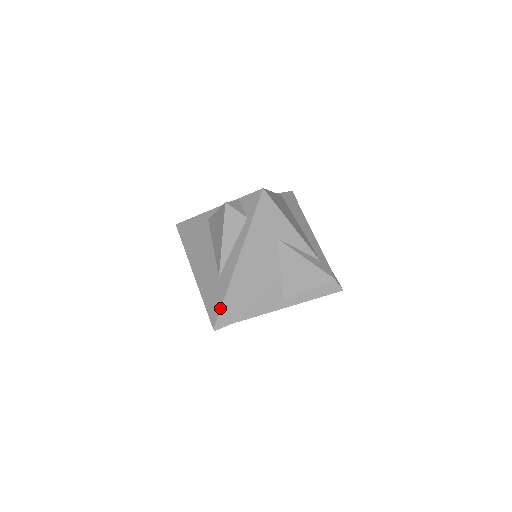
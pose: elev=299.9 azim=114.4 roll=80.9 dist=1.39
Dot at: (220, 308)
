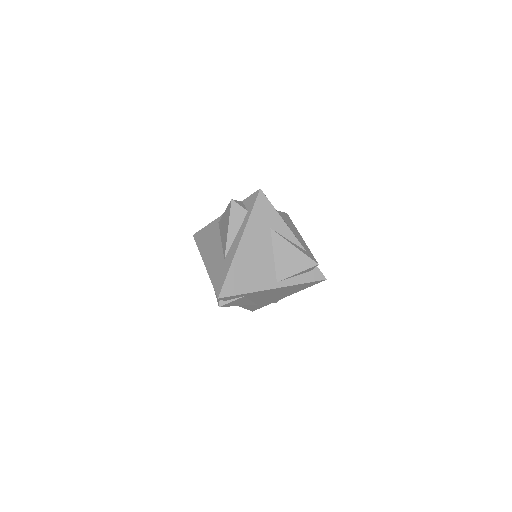
Dot at: (224, 281)
